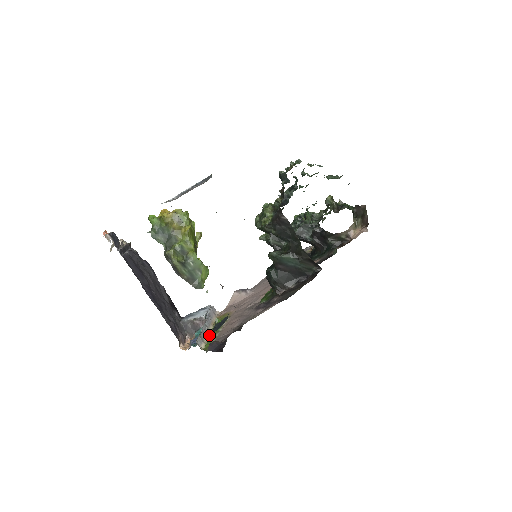
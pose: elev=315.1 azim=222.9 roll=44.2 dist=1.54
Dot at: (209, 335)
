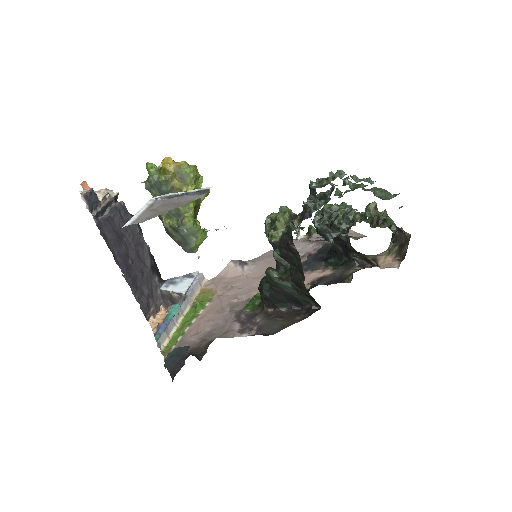
Dot at: (180, 324)
